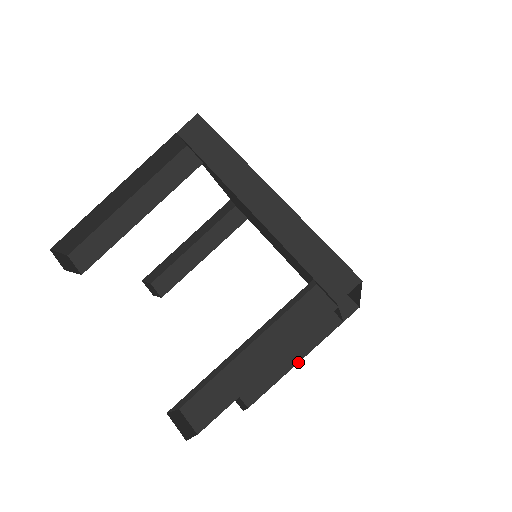
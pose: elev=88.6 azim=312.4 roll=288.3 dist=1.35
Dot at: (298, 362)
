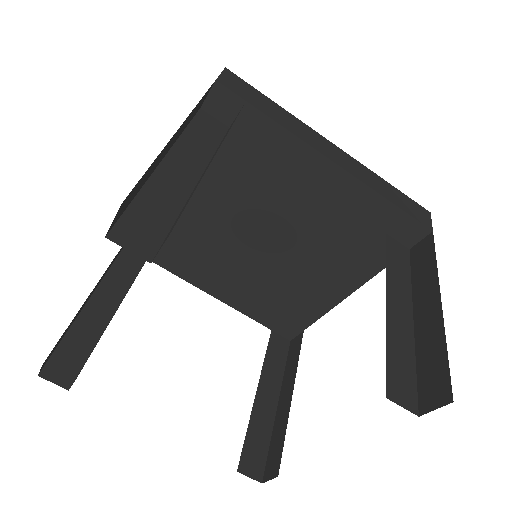
Dot at: (278, 399)
